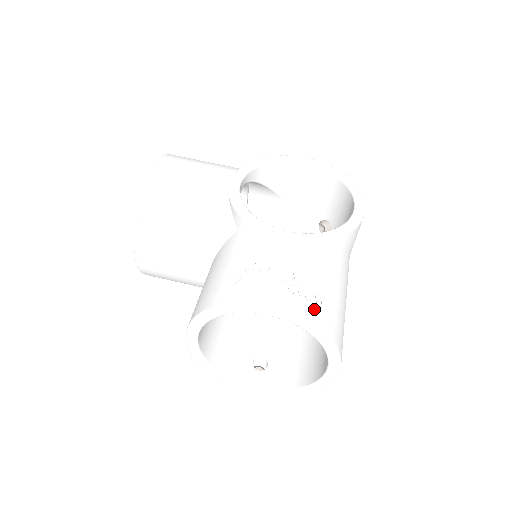
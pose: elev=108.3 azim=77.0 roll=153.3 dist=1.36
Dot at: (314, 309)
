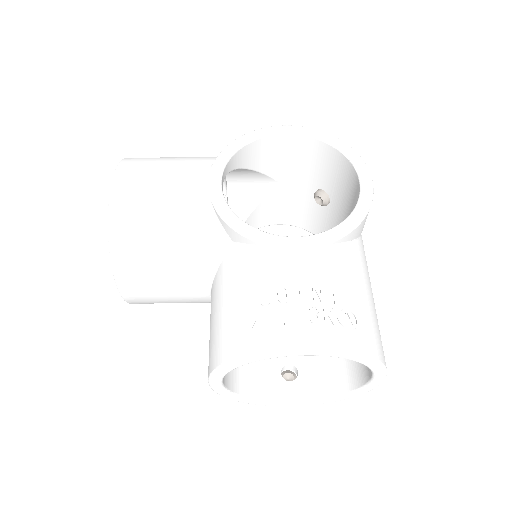
Dot at: (351, 332)
